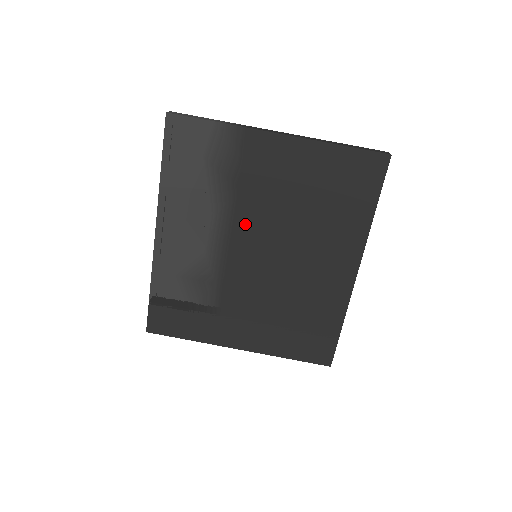
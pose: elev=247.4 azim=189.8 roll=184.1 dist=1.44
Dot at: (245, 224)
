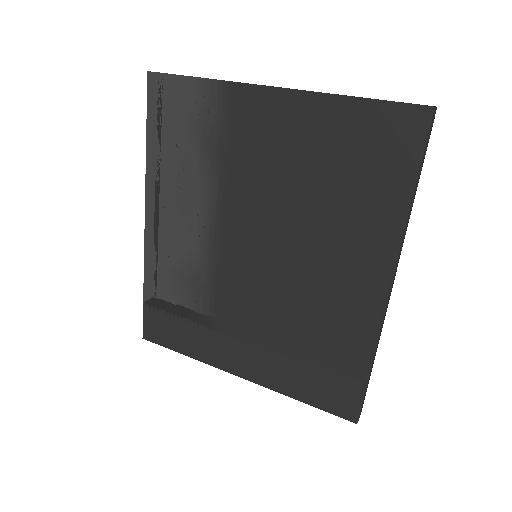
Dot at: (238, 212)
